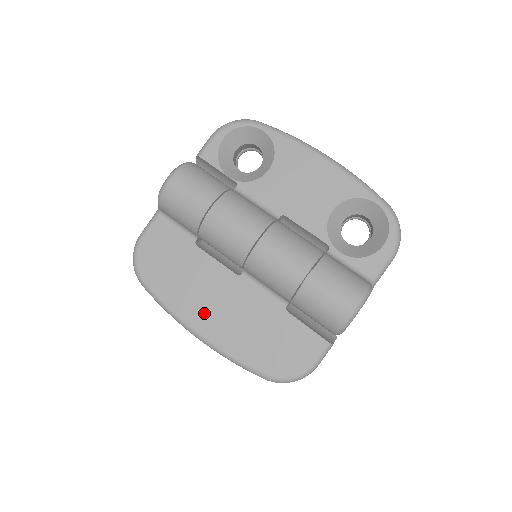
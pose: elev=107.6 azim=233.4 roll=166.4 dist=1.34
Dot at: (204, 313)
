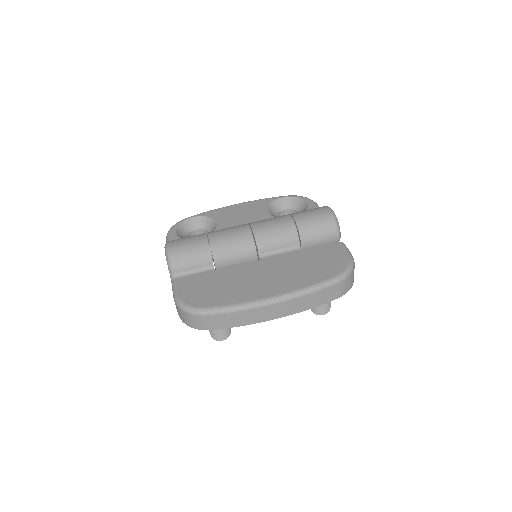
Dot at: (264, 287)
